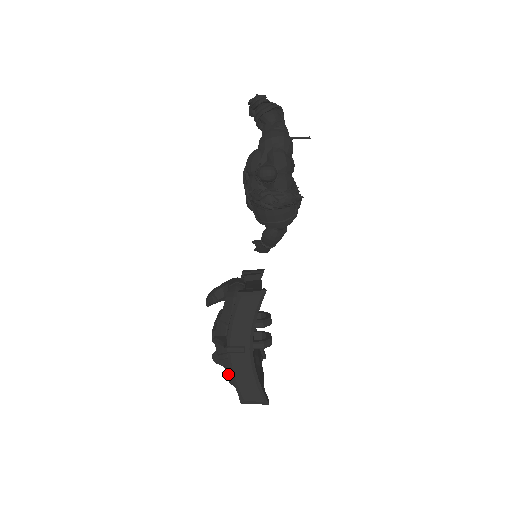
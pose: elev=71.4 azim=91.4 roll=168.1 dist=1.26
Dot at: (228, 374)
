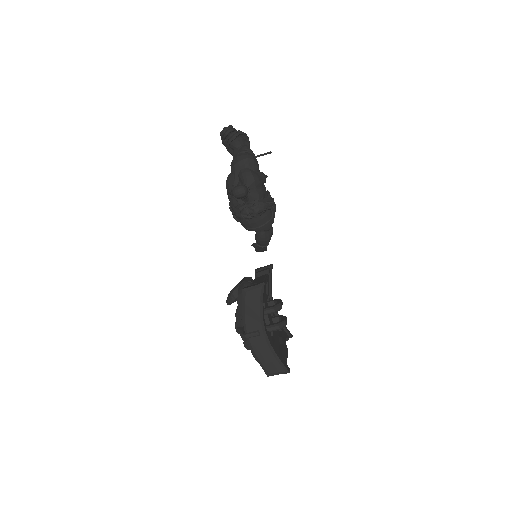
Dot at: (254, 356)
